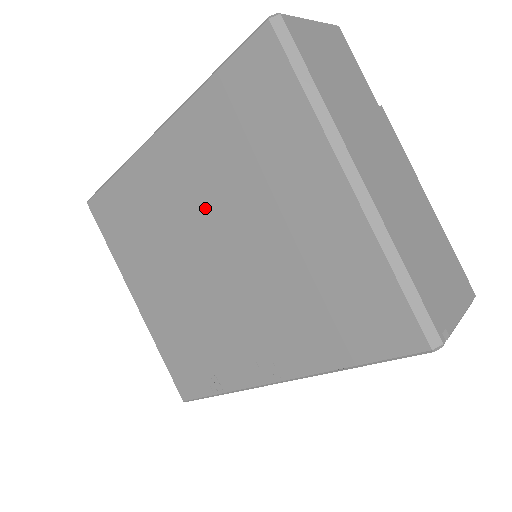
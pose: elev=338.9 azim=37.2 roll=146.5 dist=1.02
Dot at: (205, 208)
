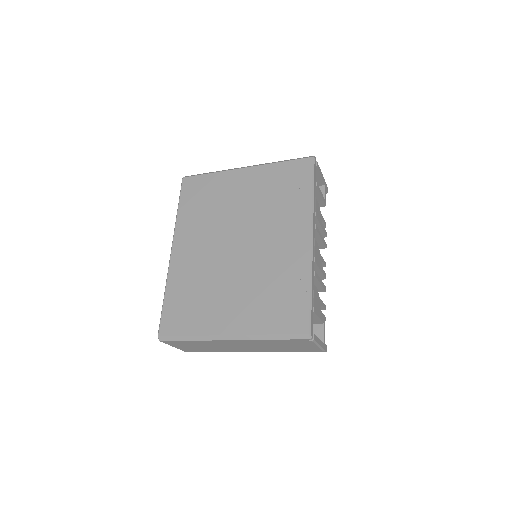
Dot at: (215, 238)
